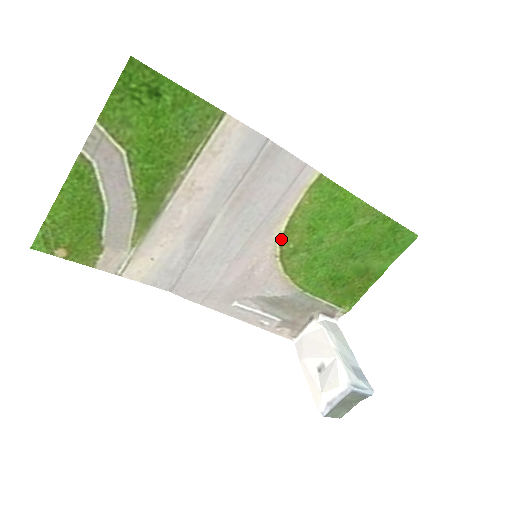
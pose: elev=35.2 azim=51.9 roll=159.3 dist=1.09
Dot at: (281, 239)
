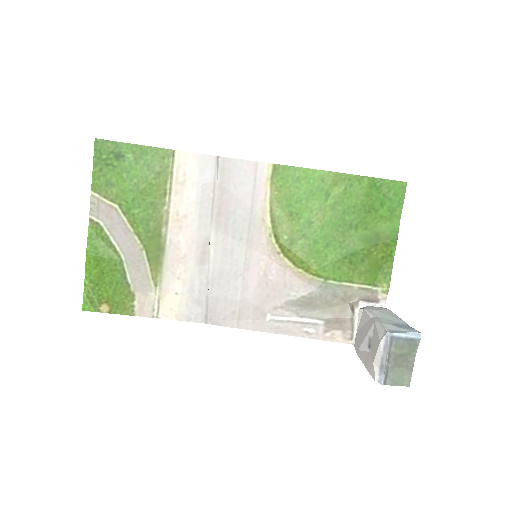
Dot at: (273, 235)
